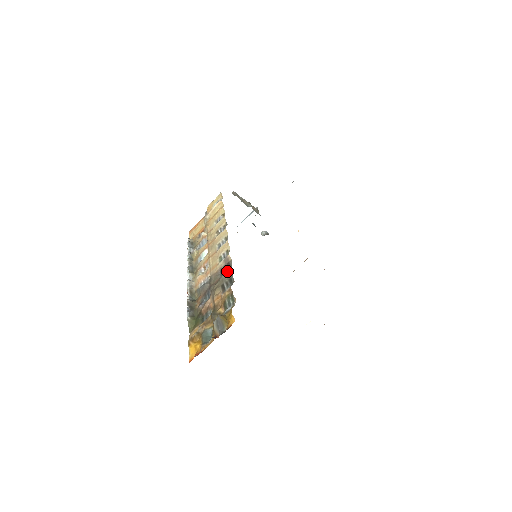
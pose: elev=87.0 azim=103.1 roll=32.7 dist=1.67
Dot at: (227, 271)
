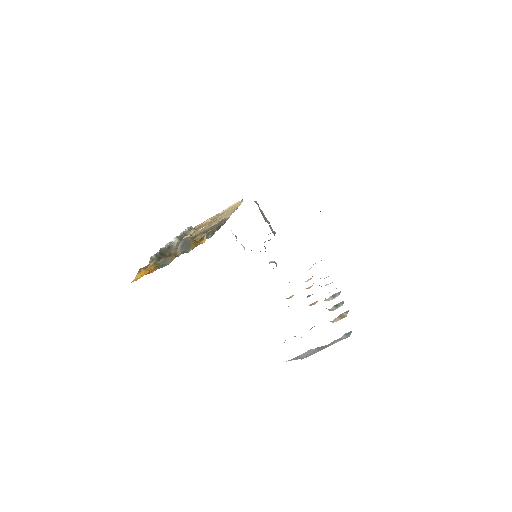
Dot at: (219, 223)
